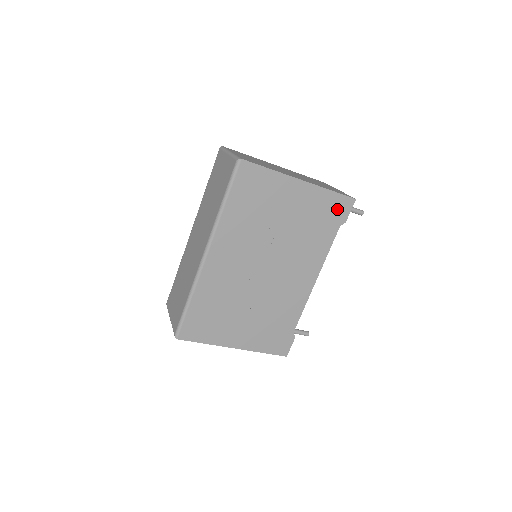
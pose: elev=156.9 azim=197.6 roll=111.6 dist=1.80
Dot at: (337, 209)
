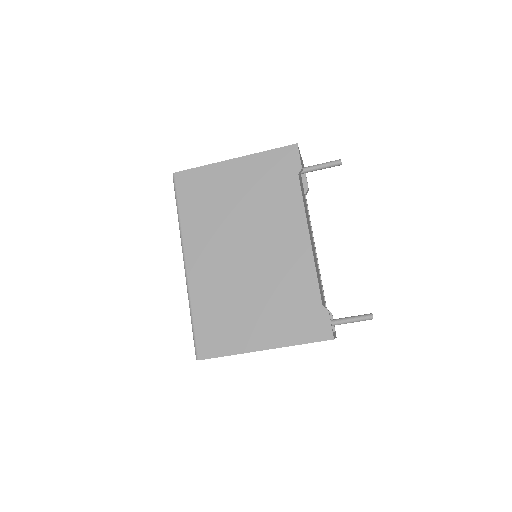
Dot at: (284, 162)
